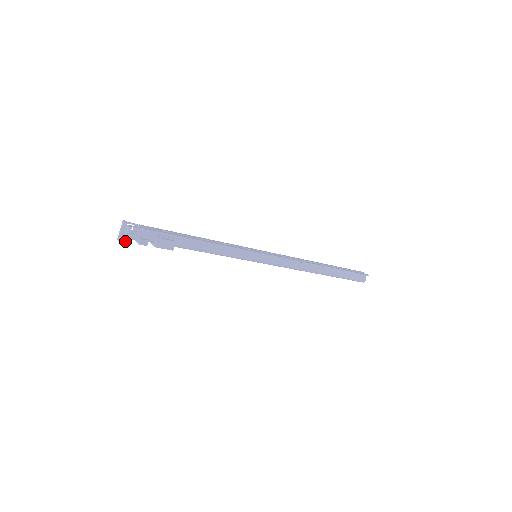
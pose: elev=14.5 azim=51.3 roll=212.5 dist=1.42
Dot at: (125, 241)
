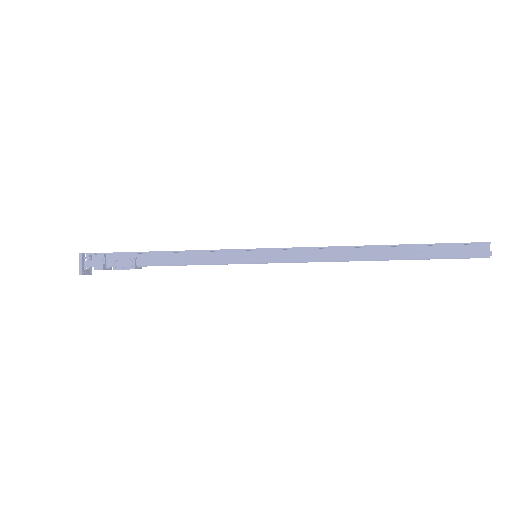
Dot at: (80, 270)
